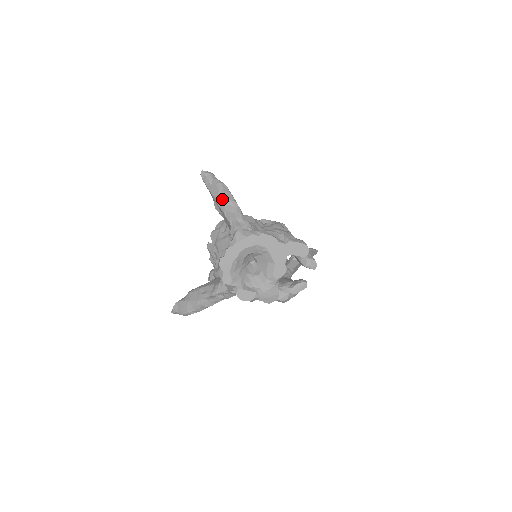
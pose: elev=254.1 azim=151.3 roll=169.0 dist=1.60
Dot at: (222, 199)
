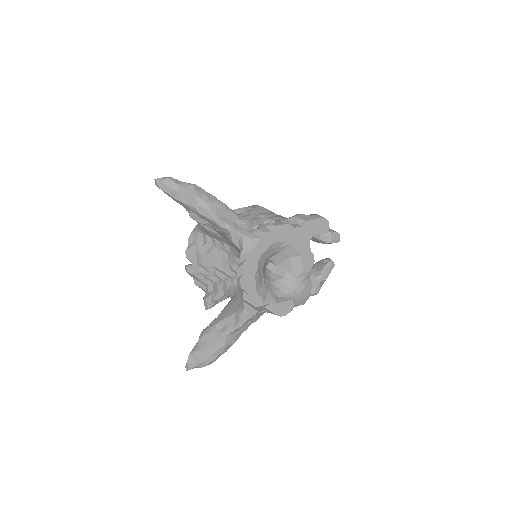
Dot at: (203, 205)
